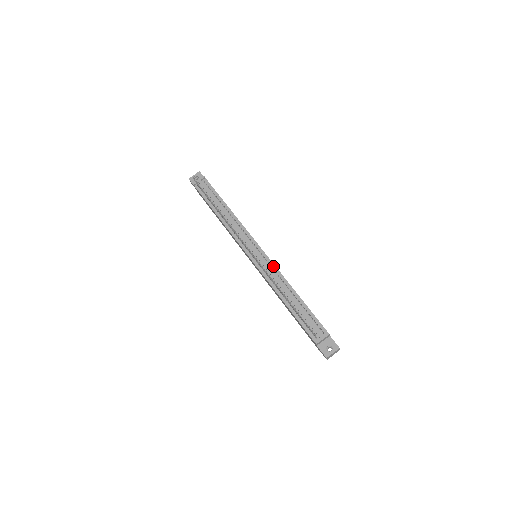
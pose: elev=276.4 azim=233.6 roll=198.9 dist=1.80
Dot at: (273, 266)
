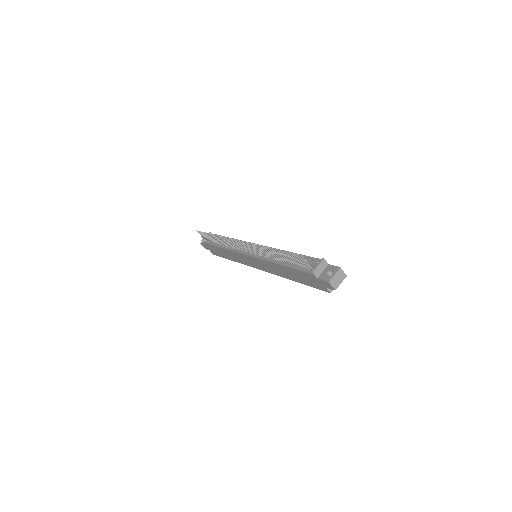
Dot at: occluded
